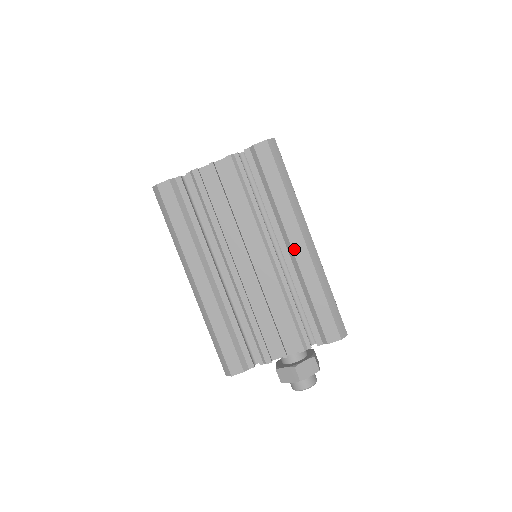
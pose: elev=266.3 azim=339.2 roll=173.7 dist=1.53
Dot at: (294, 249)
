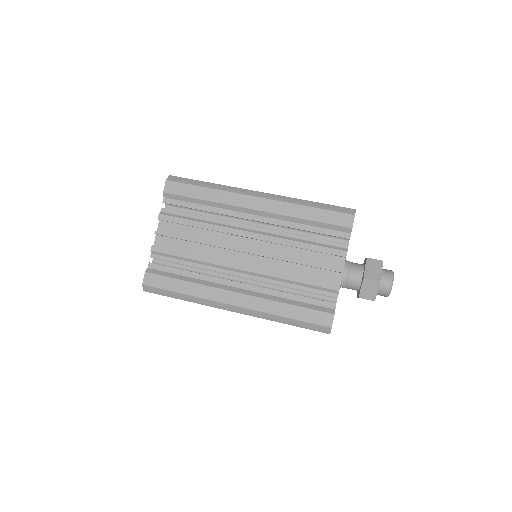
Dot at: (258, 209)
